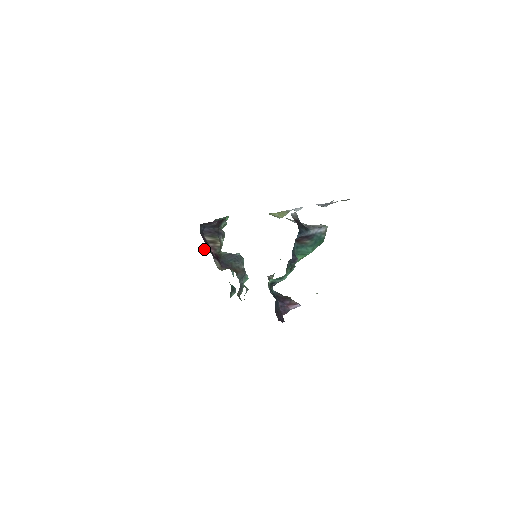
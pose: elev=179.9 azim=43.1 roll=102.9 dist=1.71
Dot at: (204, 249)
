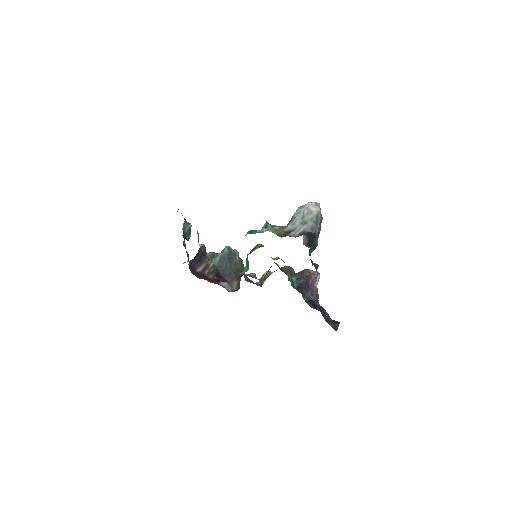
Dot at: occluded
